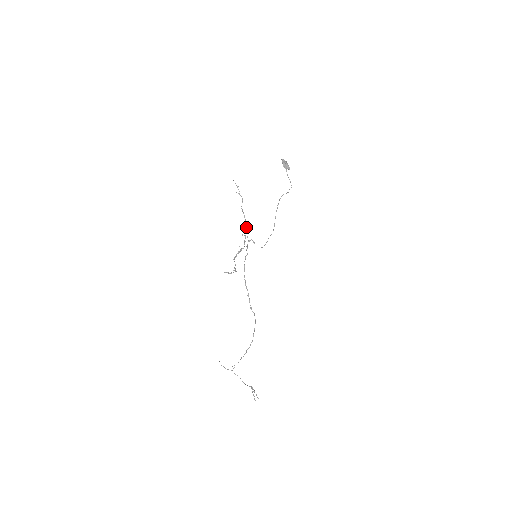
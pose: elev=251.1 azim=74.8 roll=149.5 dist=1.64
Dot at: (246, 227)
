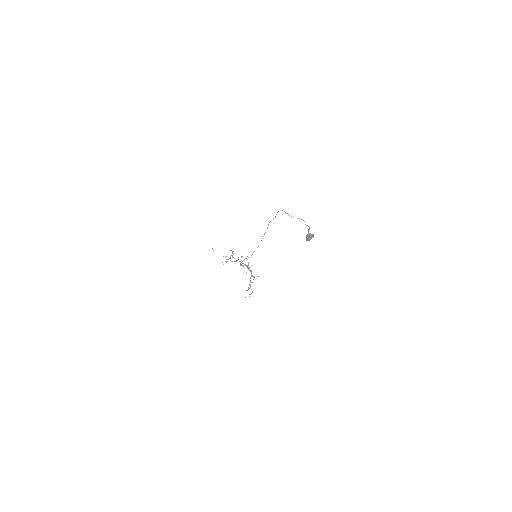
Dot at: (251, 271)
